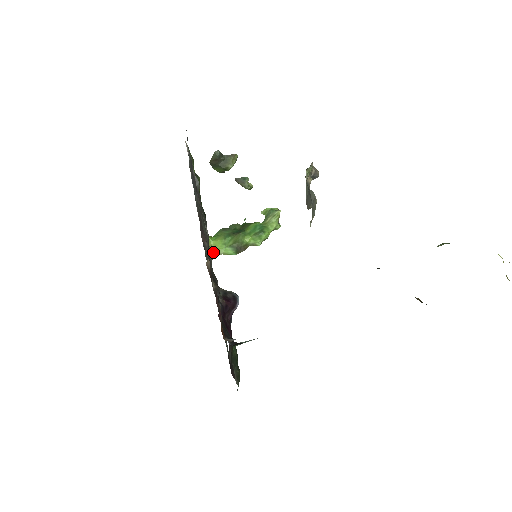
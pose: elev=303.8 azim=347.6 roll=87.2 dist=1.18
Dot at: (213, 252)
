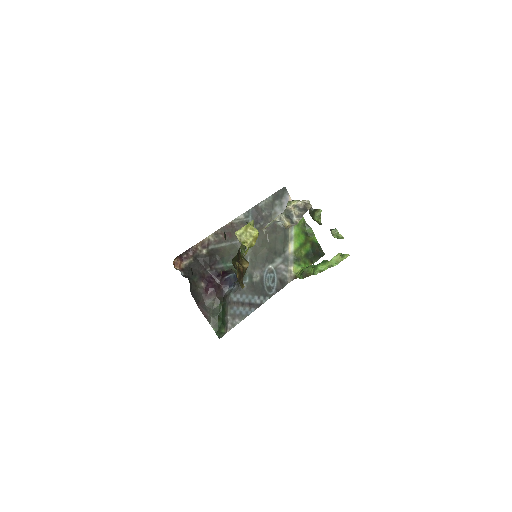
Dot at: (296, 276)
